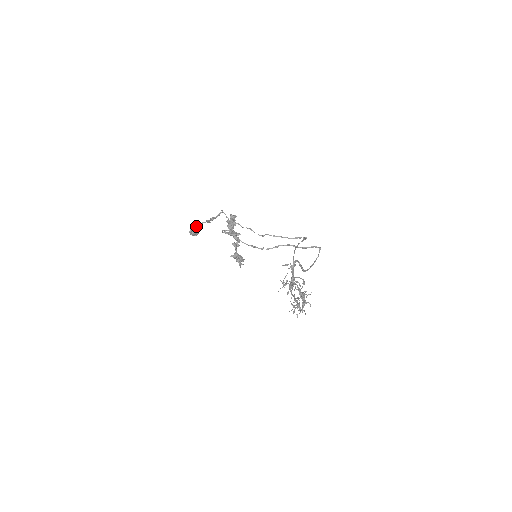
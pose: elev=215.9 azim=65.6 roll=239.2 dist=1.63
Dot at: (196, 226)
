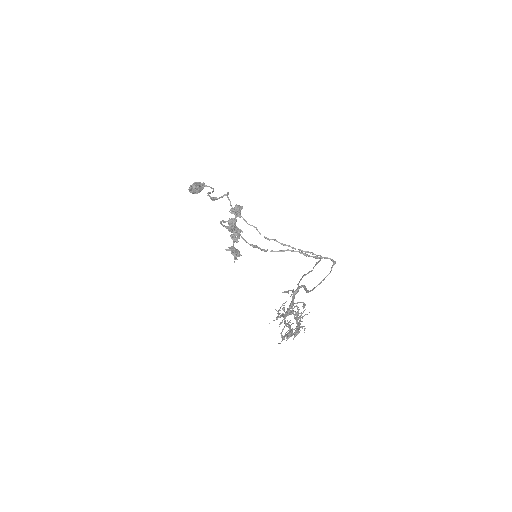
Dot at: (197, 186)
